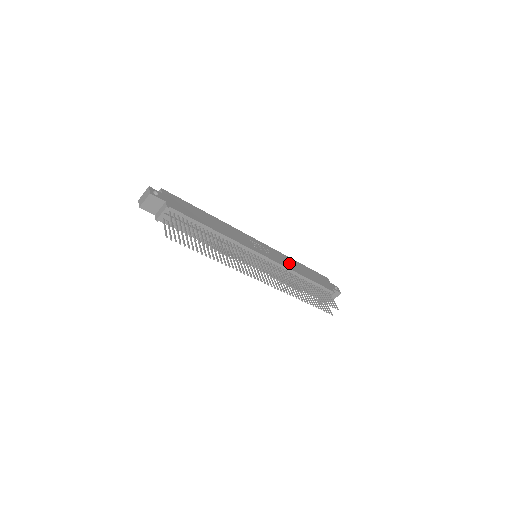
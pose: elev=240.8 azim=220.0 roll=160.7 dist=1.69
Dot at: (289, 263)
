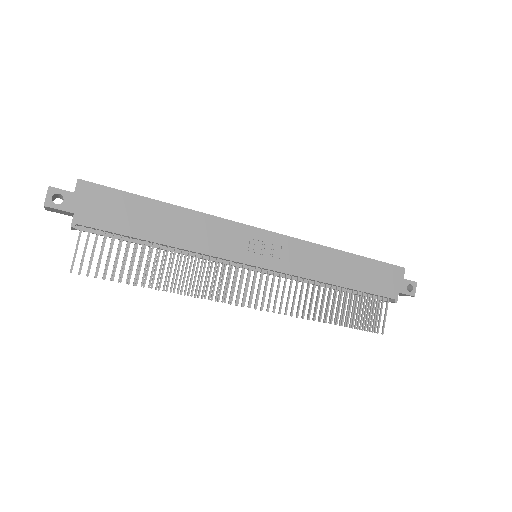
Dot at: (318, 264)
